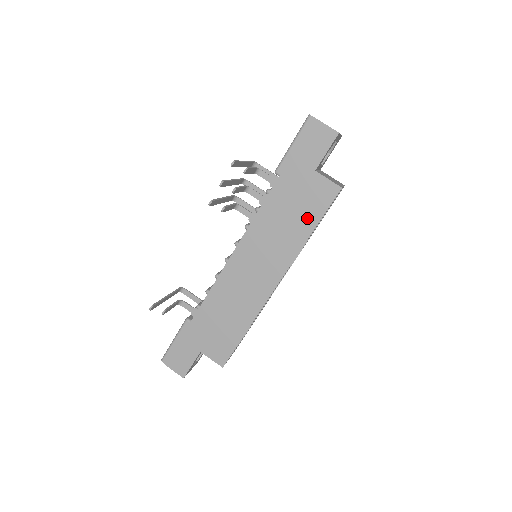
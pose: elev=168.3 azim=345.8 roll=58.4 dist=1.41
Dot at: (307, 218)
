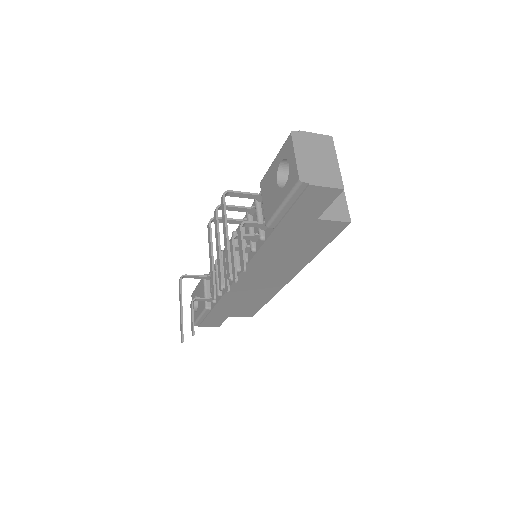
Dot at: (313, 246)
